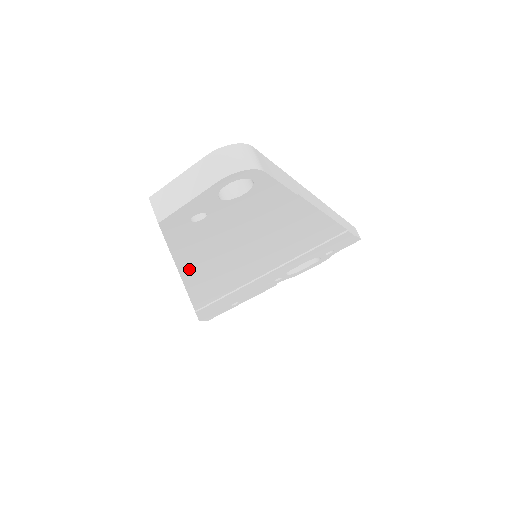
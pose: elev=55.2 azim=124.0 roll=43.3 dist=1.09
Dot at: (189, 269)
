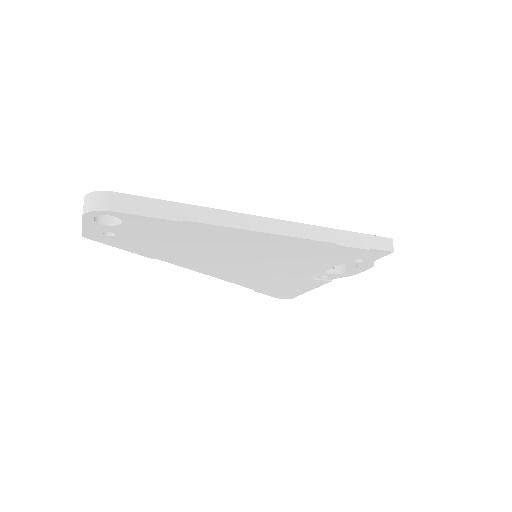
Dot at: (176, 261)
